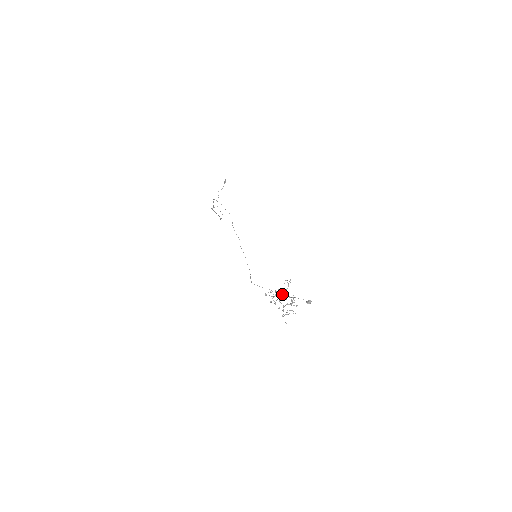
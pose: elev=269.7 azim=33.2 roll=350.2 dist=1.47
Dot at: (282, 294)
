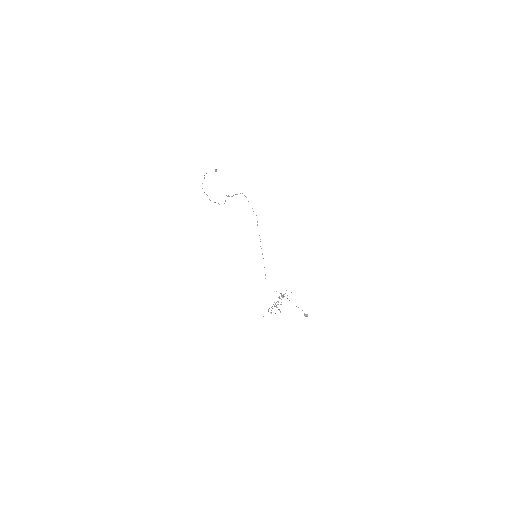
Dot at: occluded
